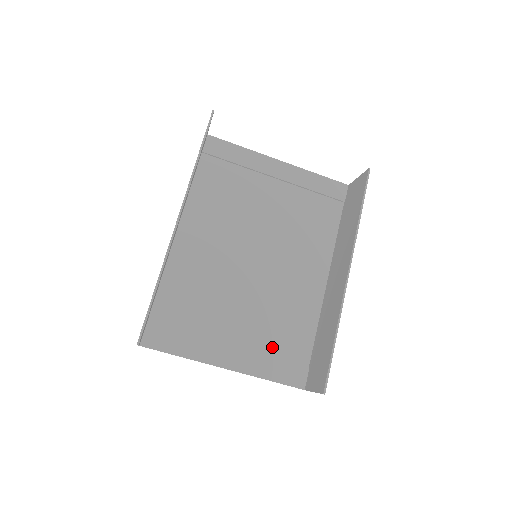
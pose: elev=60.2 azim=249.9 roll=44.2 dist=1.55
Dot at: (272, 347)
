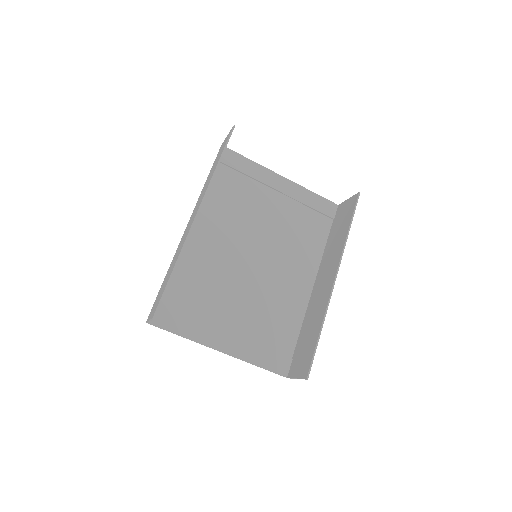
Dot at: (262, 337)
